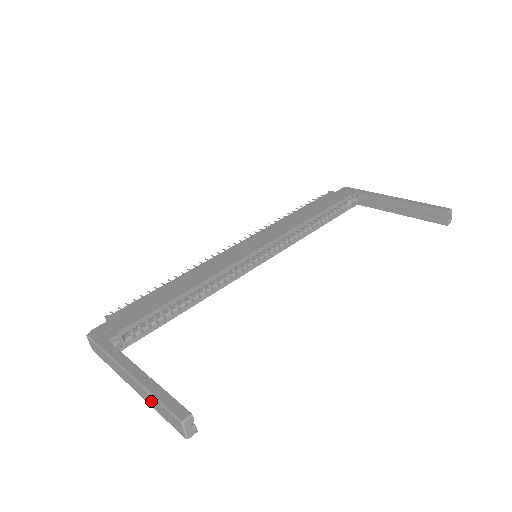
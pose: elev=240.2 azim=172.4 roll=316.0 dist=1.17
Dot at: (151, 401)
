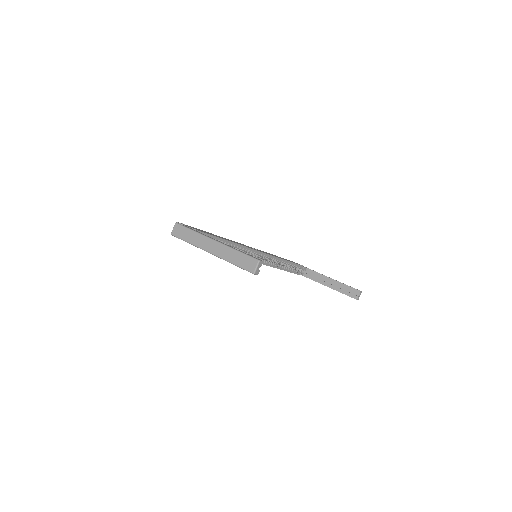
Dot at: (230, 255)
